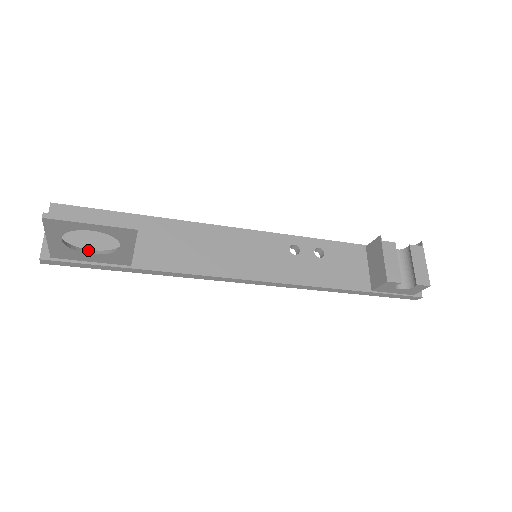
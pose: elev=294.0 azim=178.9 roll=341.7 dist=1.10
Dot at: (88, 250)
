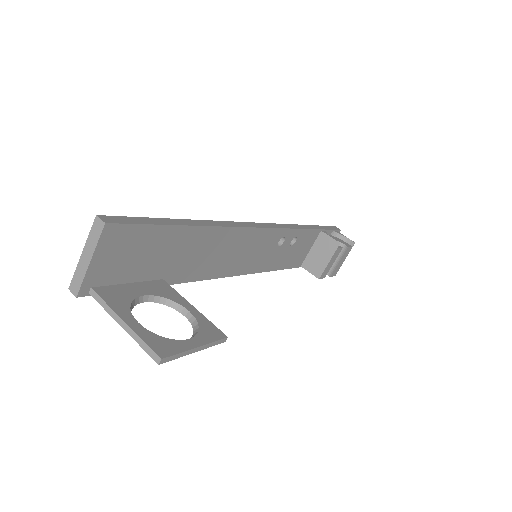
Dot at: (140, 298)
